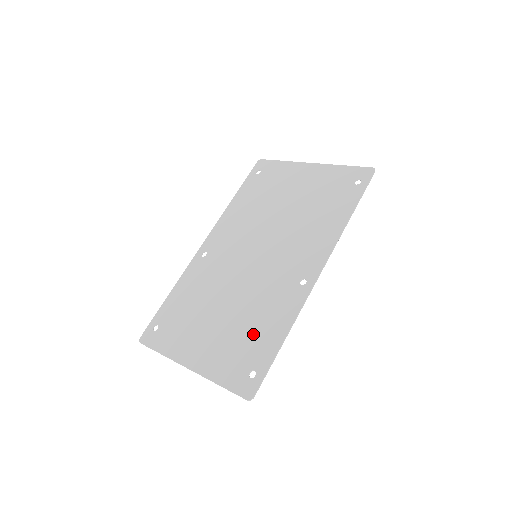
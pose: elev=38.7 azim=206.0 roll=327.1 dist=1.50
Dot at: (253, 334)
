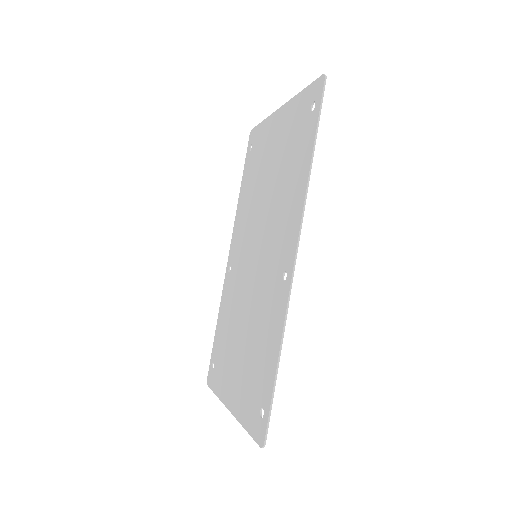
Dot at: (259, 359)
